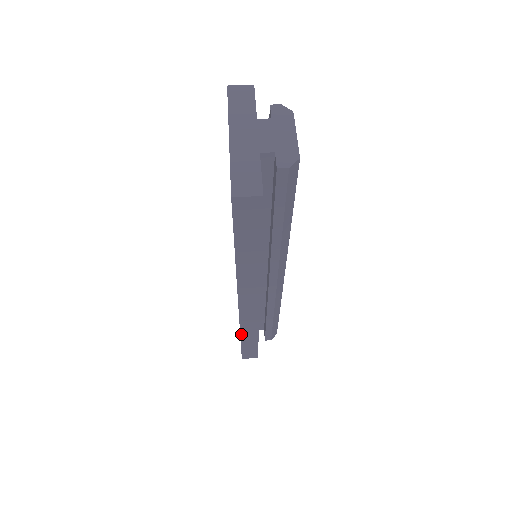
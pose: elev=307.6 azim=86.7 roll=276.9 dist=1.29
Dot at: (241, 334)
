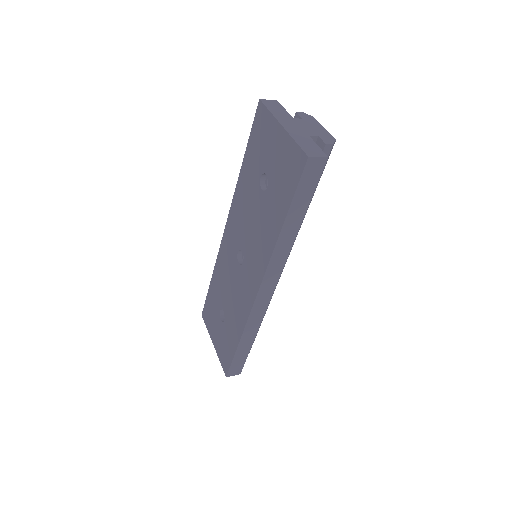
Dot at: (242, 336)
